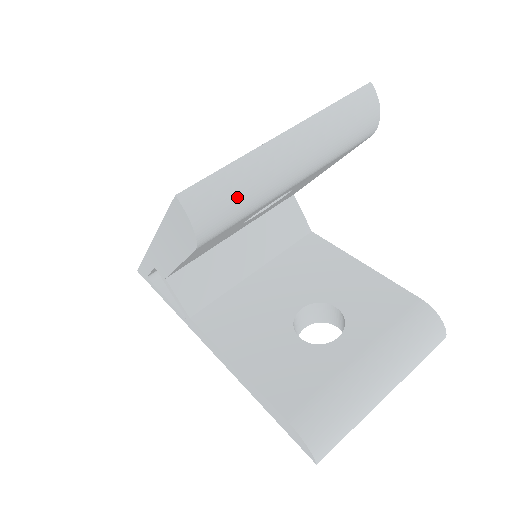
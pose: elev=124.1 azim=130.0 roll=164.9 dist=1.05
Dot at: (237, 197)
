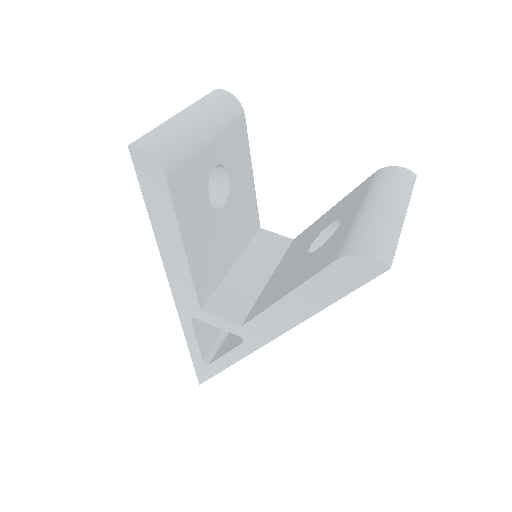
Dot at: (169, 139)
